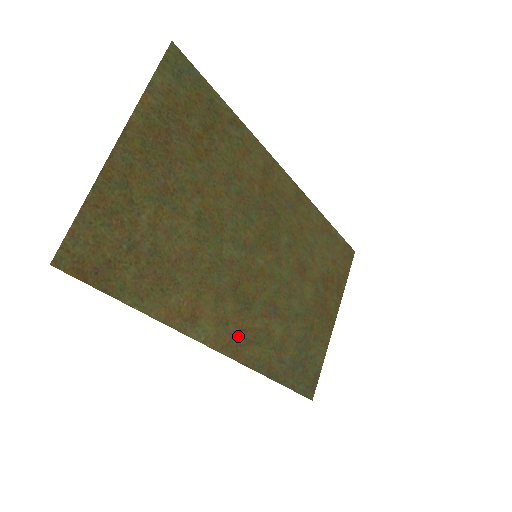
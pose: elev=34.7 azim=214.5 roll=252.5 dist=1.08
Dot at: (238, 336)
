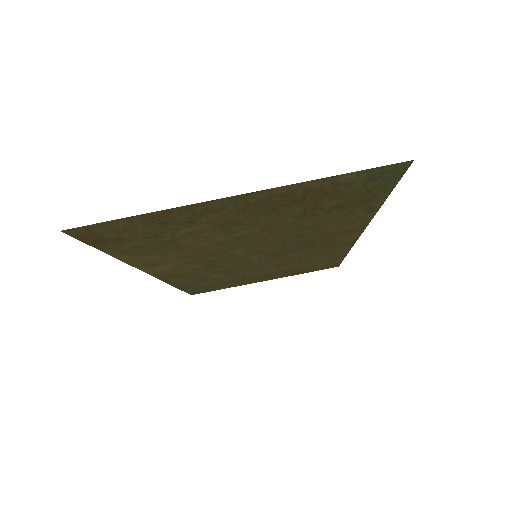
Dot at: (179, 274)
